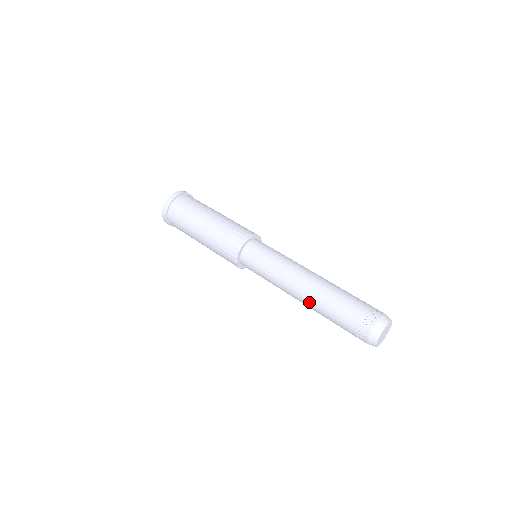
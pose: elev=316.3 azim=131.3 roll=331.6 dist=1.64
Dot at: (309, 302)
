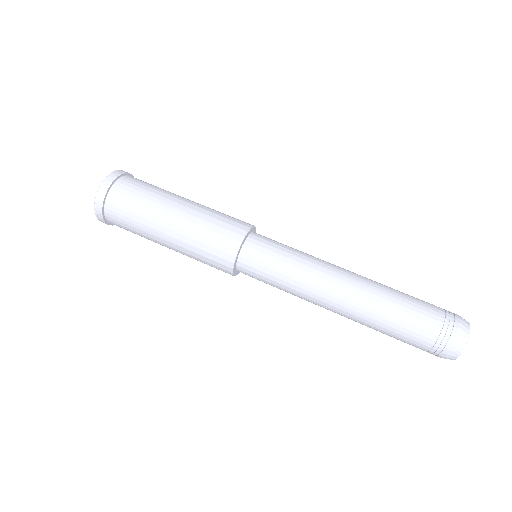
Dot at: (359, 303)
